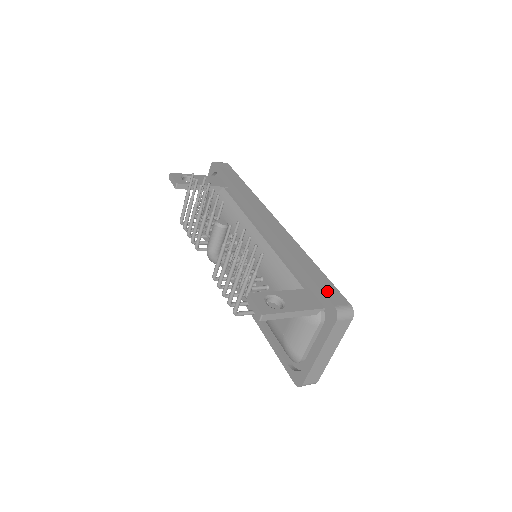
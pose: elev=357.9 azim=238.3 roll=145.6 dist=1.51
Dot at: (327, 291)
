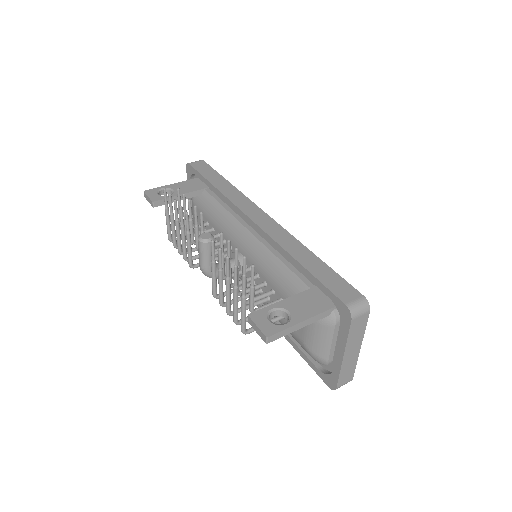
Dot at: (334, 287)
